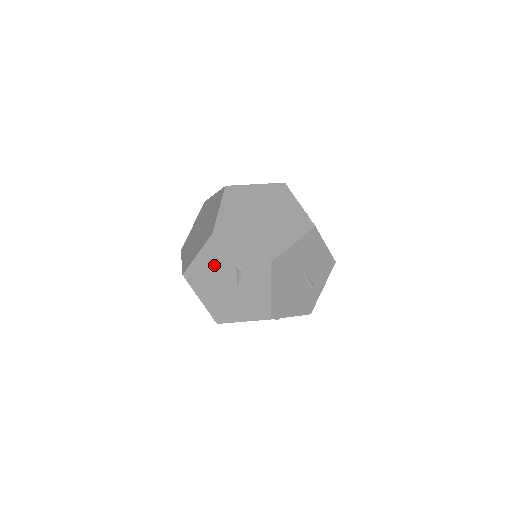
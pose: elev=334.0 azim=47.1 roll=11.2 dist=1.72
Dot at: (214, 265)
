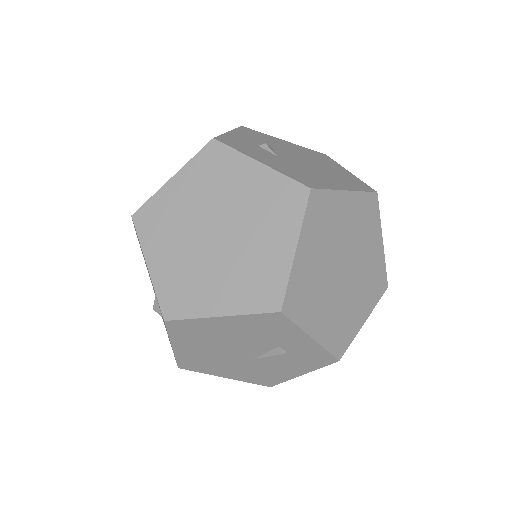
Dot at: (241, 334)
